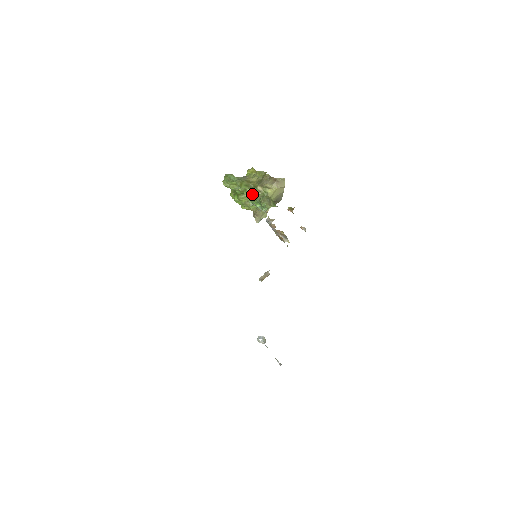
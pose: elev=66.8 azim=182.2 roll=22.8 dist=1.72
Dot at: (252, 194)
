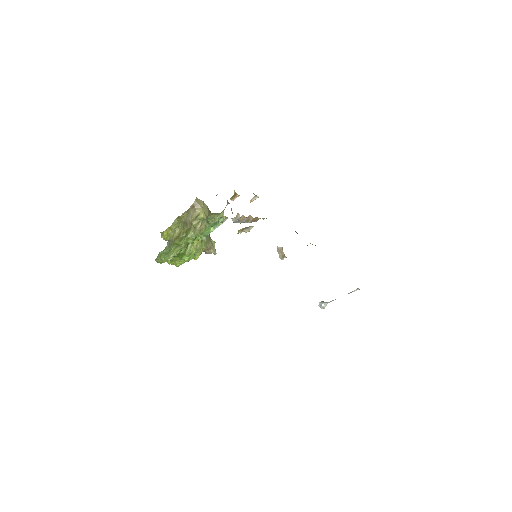
Dot at: (197, 231)
